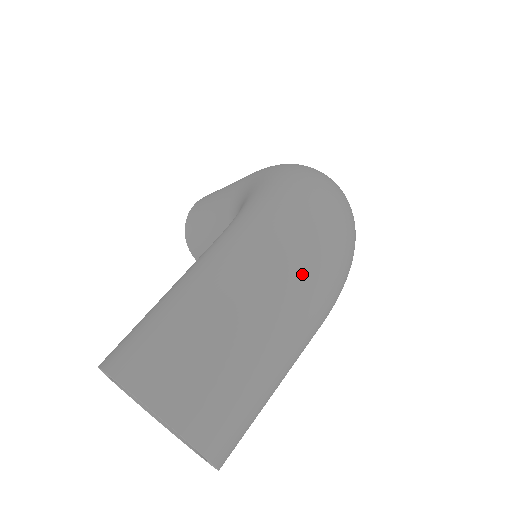
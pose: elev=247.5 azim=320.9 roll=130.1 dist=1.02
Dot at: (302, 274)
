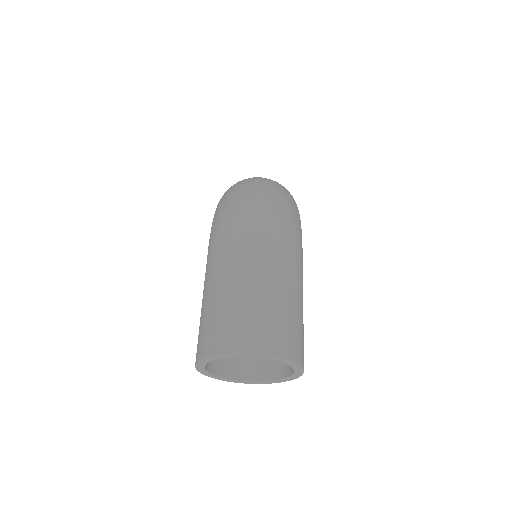
Dot at: (249, 231)
